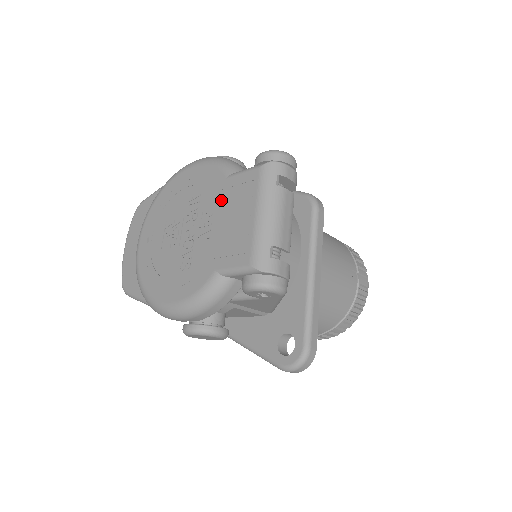
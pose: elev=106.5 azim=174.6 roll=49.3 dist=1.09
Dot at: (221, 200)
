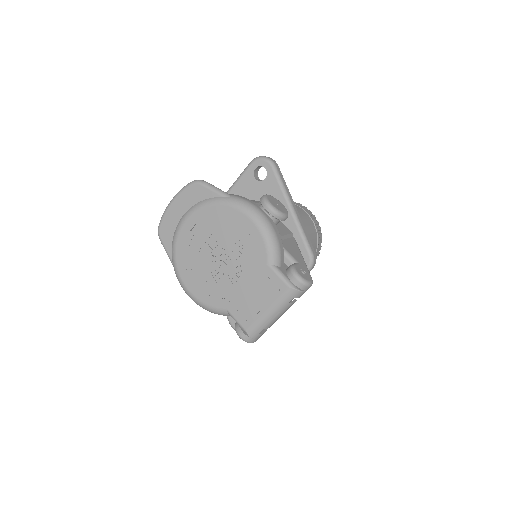
Dot at: (255, 274)
